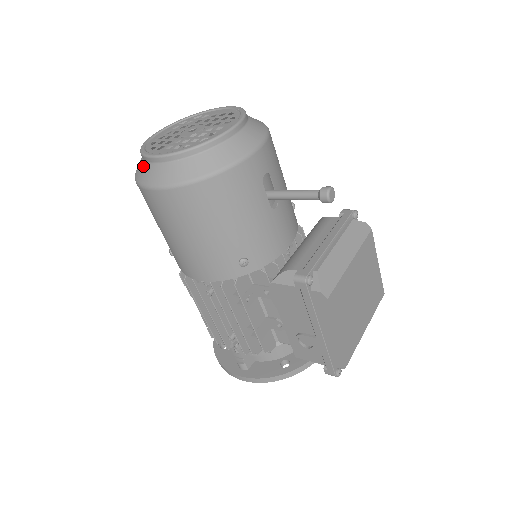
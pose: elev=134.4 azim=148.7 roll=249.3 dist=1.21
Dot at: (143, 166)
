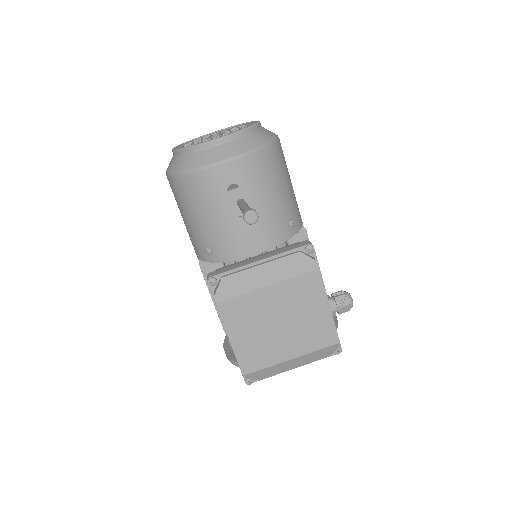
Dot at: occluded
